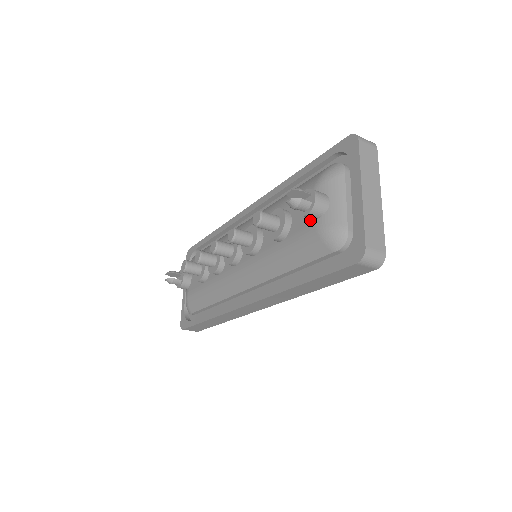
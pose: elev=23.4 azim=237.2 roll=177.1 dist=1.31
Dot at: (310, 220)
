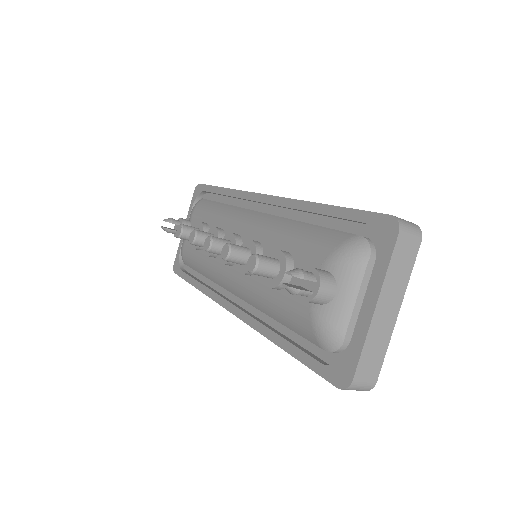
Dot at: occluded
